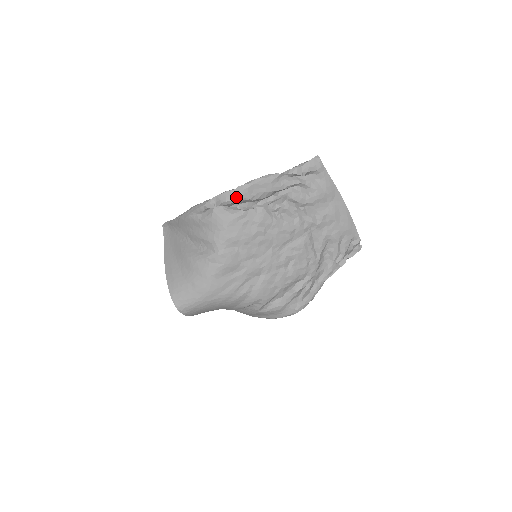
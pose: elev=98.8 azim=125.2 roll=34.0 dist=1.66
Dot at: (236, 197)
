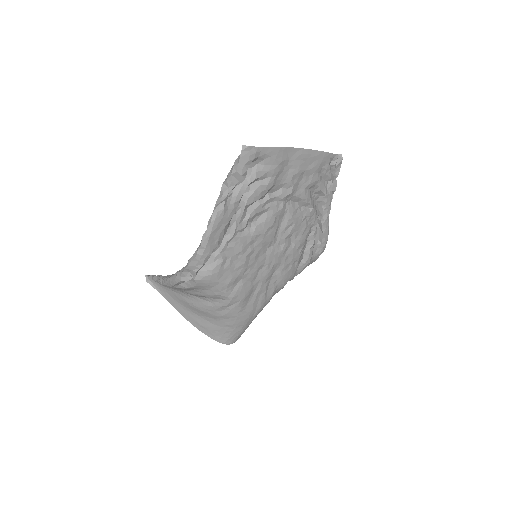
Dot at: (205, 259)
